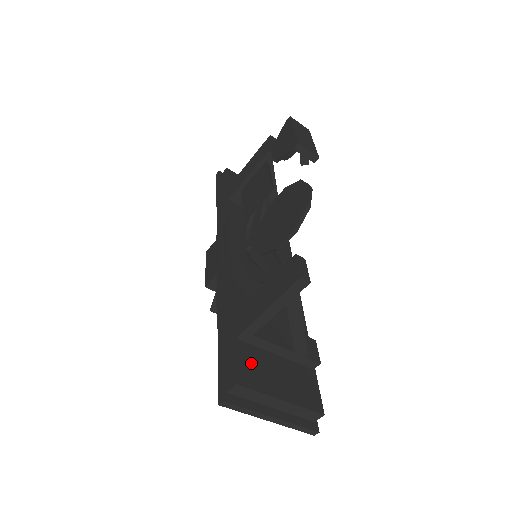
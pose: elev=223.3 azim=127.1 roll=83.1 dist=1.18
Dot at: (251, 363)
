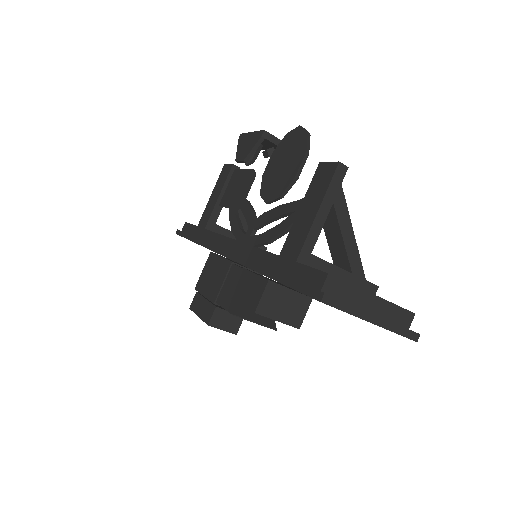
Dot at: occluded
